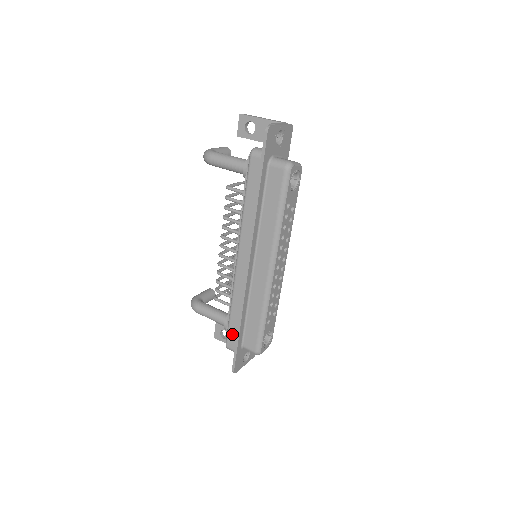
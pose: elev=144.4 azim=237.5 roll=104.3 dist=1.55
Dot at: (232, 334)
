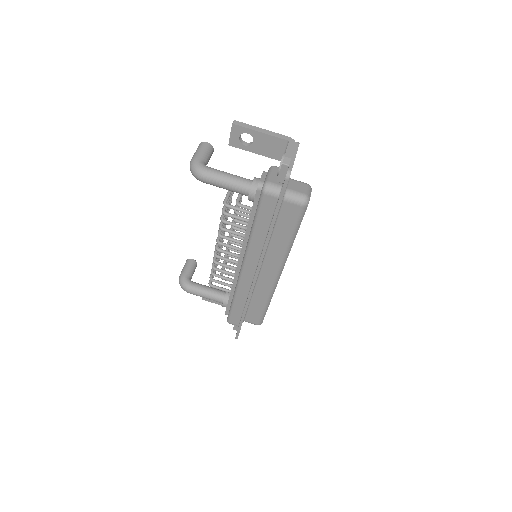
Dot at: (235, 316)
